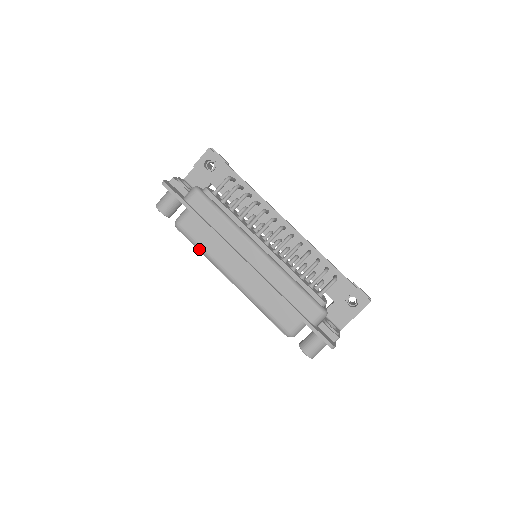
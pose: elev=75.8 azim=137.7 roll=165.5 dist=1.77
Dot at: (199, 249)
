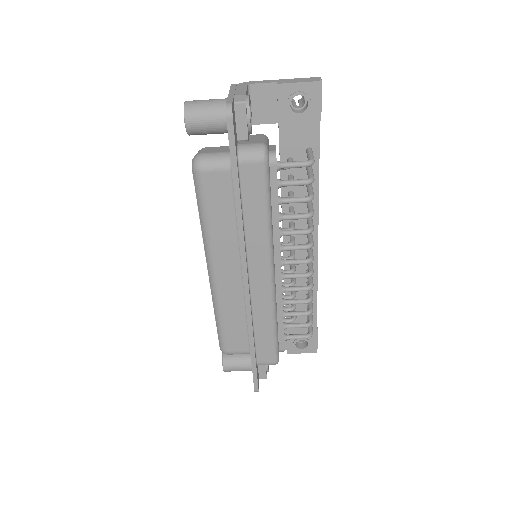
Dot at: (201, 216)
